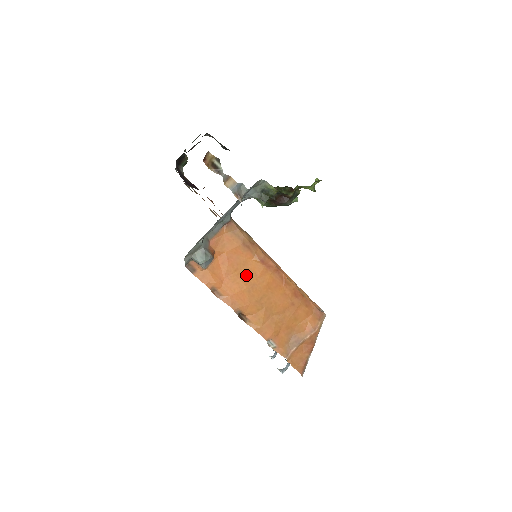
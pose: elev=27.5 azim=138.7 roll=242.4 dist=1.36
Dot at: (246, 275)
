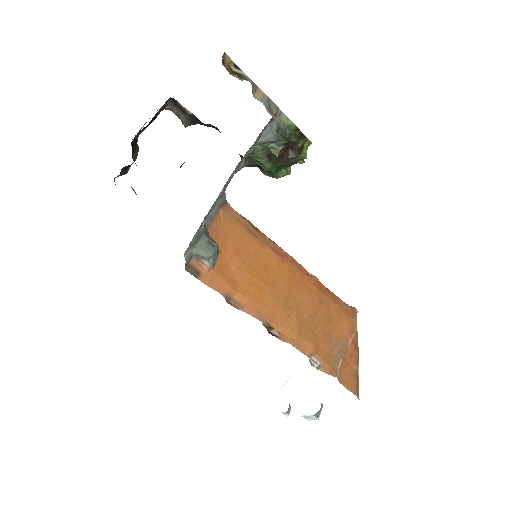
Dot at: (262, 271)
